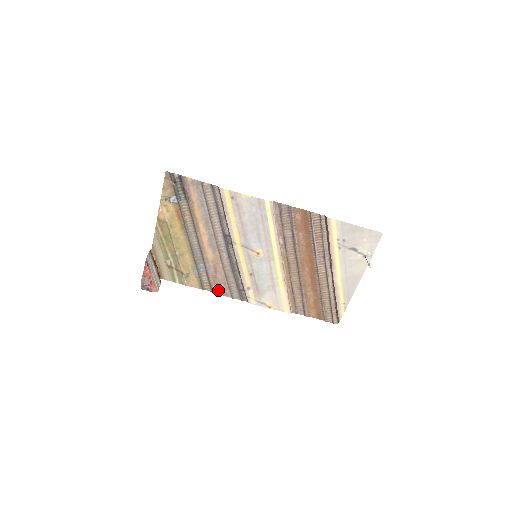
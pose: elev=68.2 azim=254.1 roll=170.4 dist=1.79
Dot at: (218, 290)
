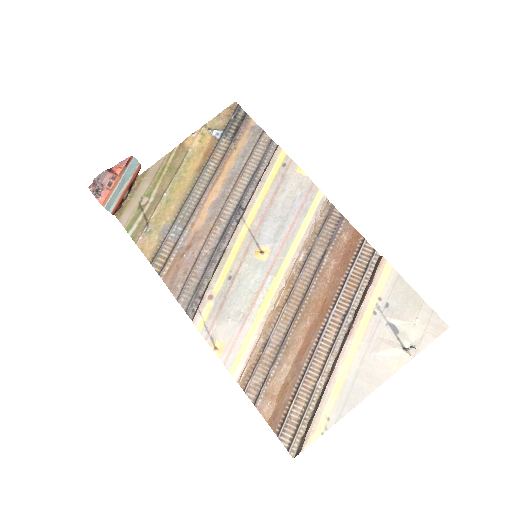
Dot at: (169, 277)
